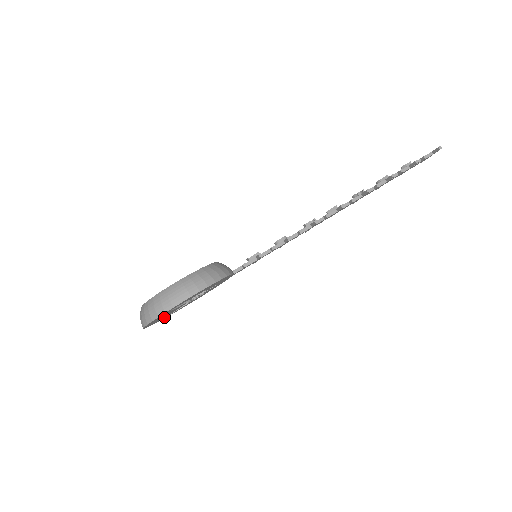
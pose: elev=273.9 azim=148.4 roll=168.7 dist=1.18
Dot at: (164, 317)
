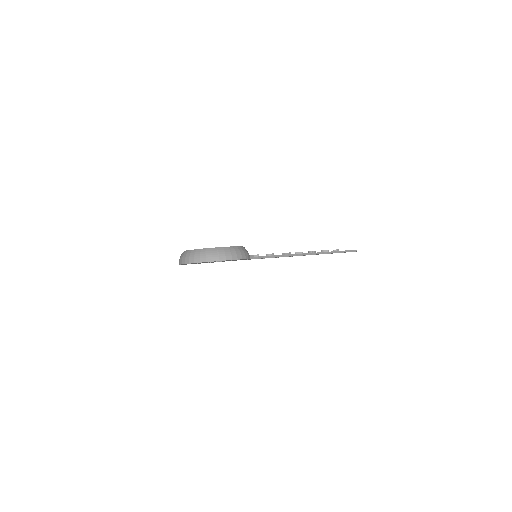
Dot at: occluded
